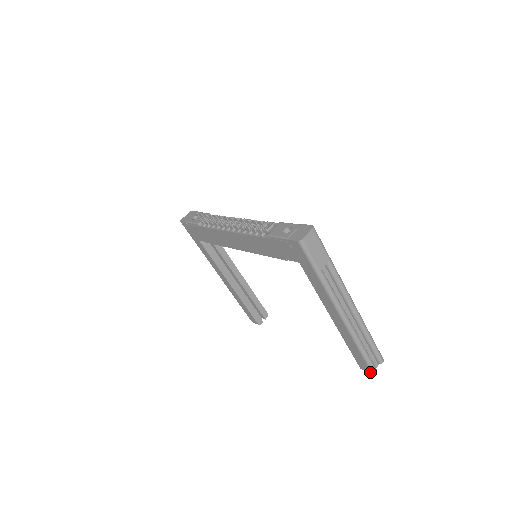
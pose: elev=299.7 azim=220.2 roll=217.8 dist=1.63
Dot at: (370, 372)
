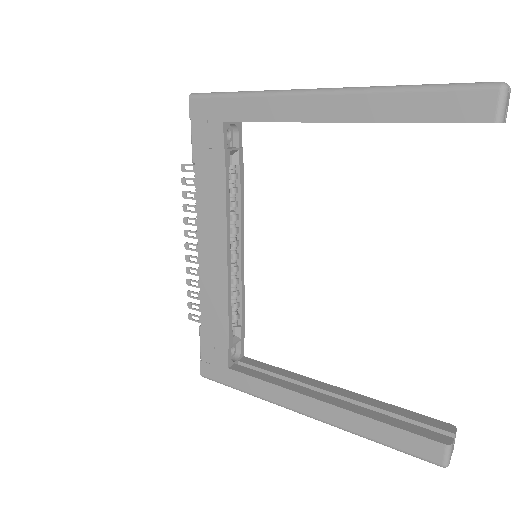
Dot at: (496, 93)
